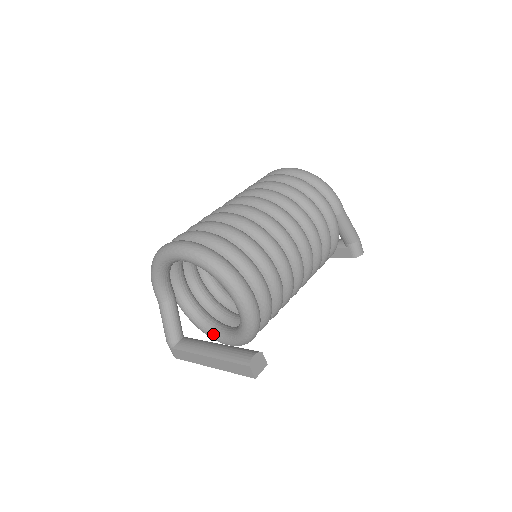
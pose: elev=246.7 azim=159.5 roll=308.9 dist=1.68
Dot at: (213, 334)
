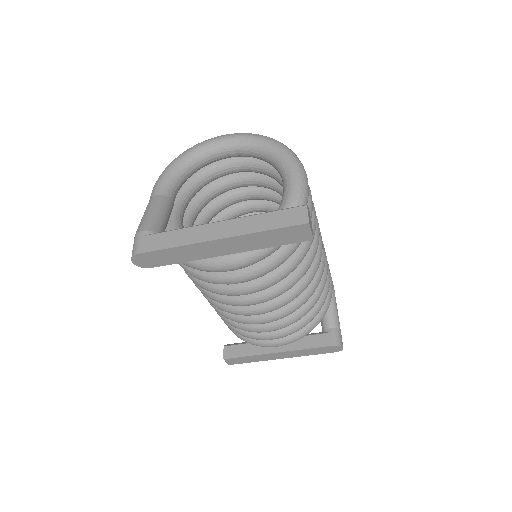
Dot at: occluded
